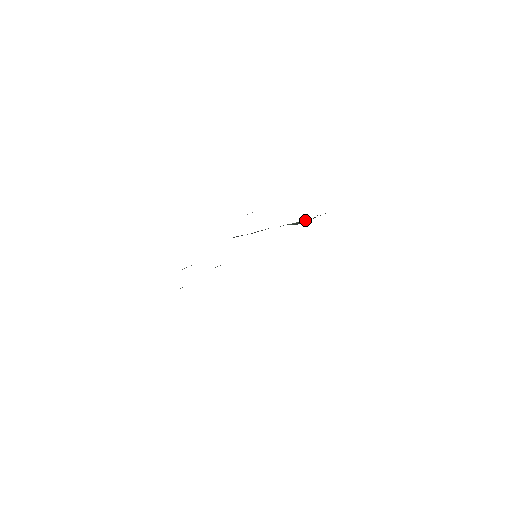
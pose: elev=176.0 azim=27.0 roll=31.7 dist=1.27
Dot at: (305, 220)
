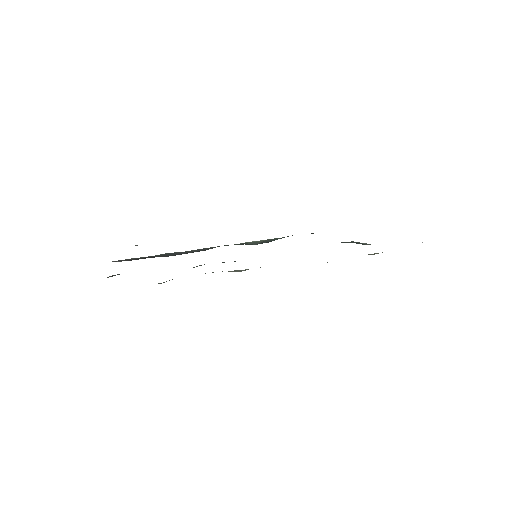
Dot at: (274, 239)
